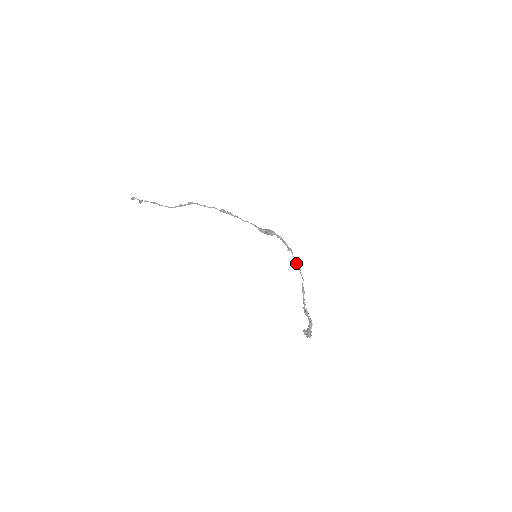
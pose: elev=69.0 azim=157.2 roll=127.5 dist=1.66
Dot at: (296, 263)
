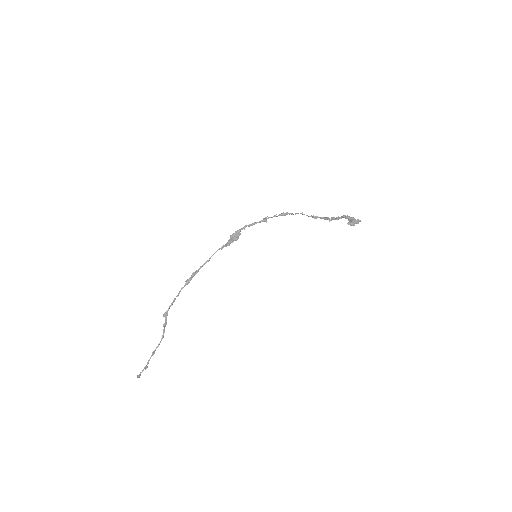
Dot at: occluded
